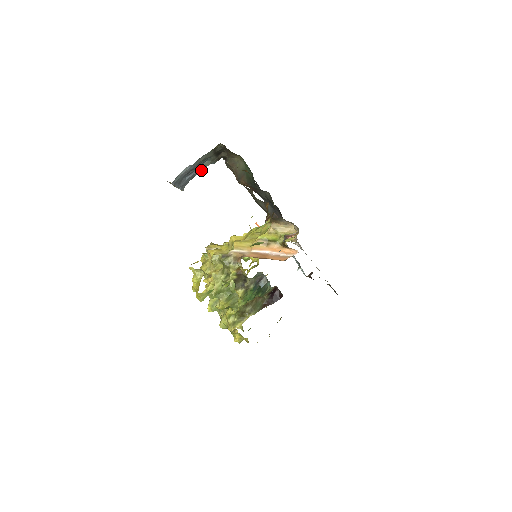
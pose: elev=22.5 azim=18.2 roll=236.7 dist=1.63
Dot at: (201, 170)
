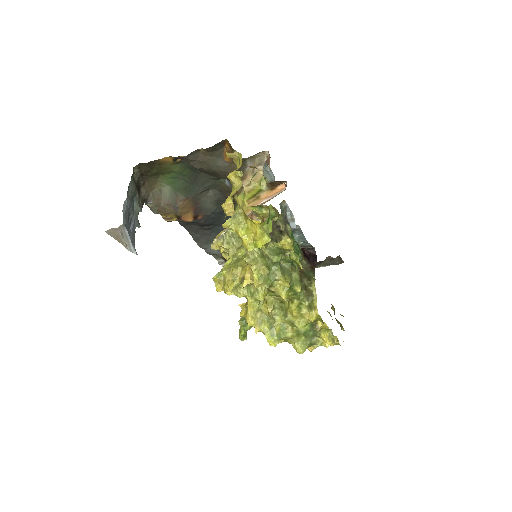
Dot at: (136, 218)
